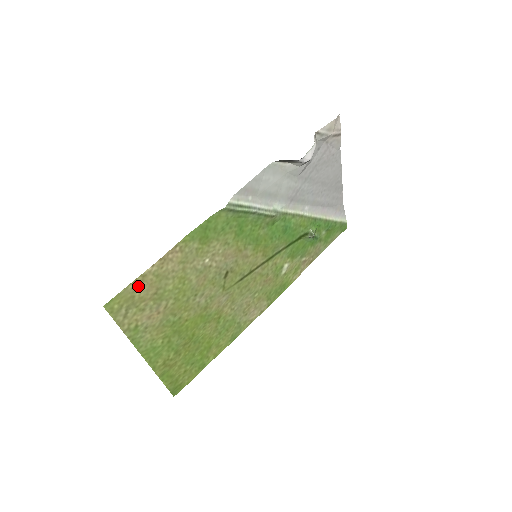
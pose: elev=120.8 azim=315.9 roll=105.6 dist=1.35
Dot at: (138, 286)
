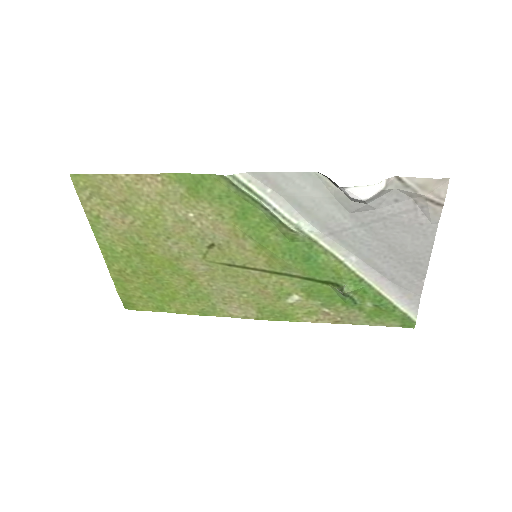
Dot at: (107, 182)
